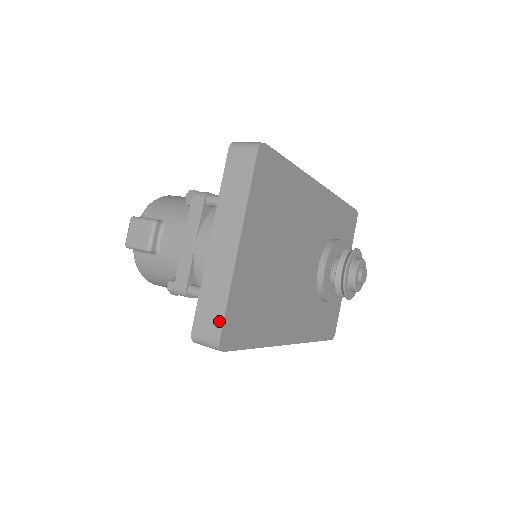
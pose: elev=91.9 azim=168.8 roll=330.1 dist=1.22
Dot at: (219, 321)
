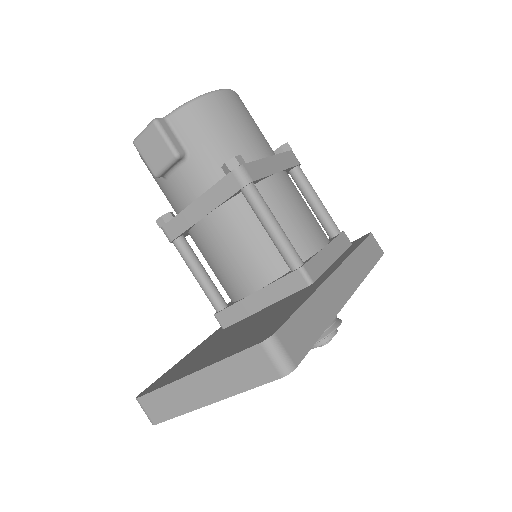
Dot at: (162, 418)
